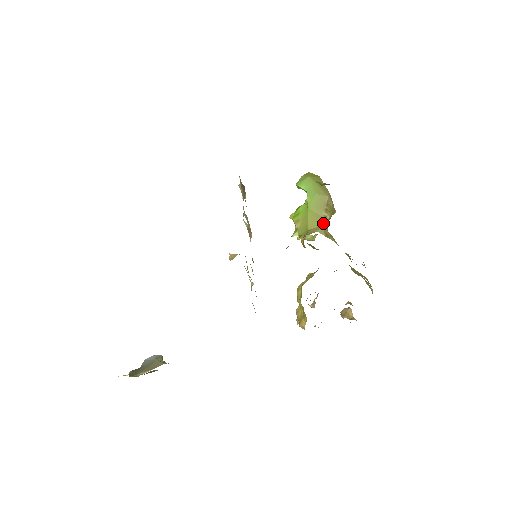
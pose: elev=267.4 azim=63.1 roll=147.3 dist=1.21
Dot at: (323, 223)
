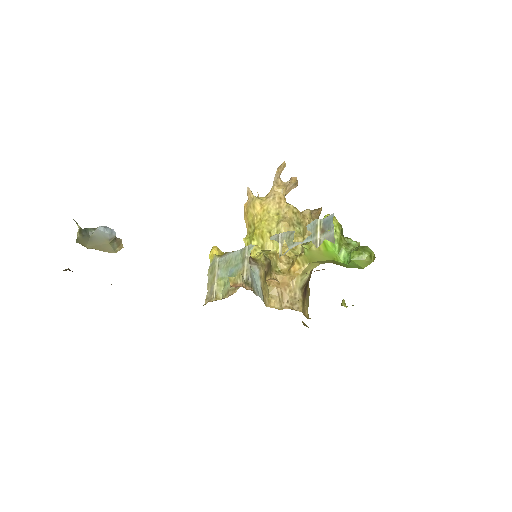
Dot at: (326, 262)
